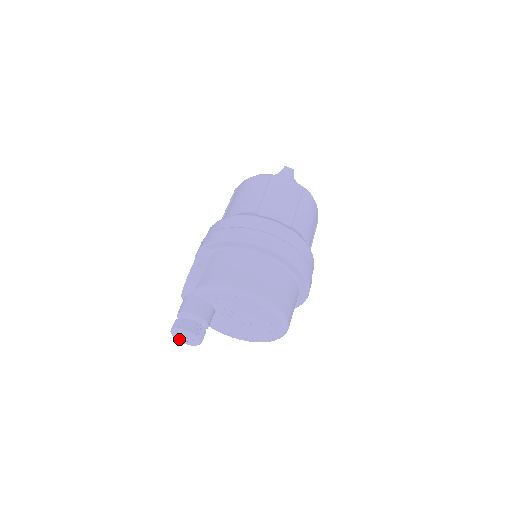
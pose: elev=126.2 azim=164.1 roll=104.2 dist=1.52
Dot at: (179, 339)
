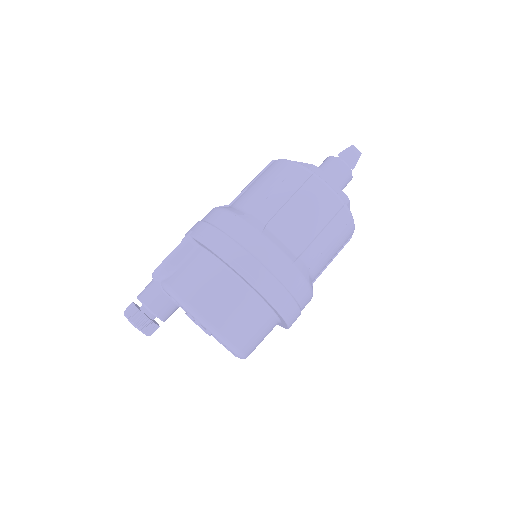
Dot at: occluded
